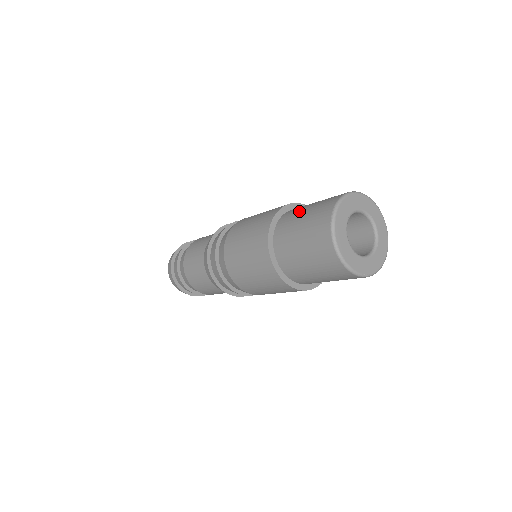
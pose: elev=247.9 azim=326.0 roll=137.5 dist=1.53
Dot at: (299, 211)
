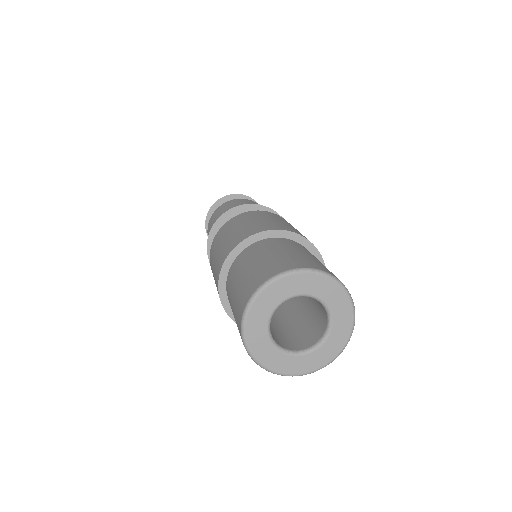
Dot at: (262, 251)
